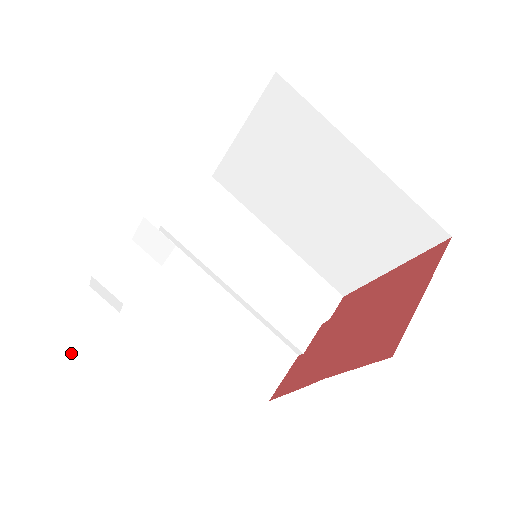
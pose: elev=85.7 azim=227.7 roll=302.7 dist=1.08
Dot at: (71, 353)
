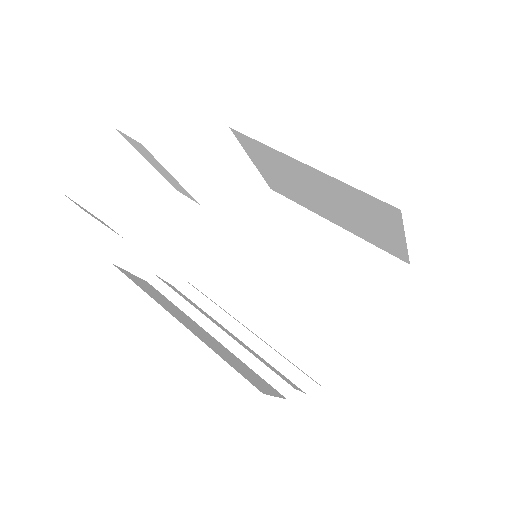
Dot at: occluded
